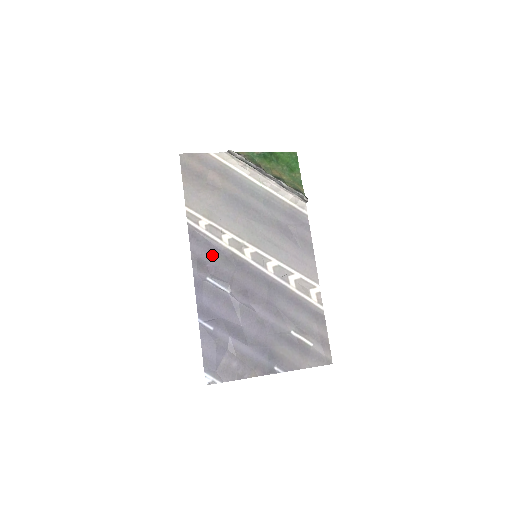
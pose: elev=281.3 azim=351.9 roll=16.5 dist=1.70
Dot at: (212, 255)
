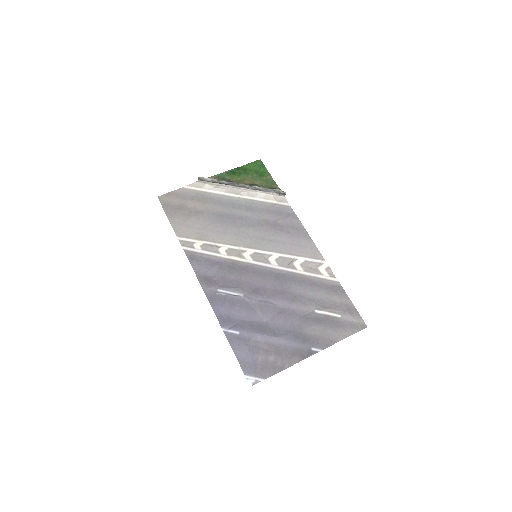
Dot at: (215, 269)
